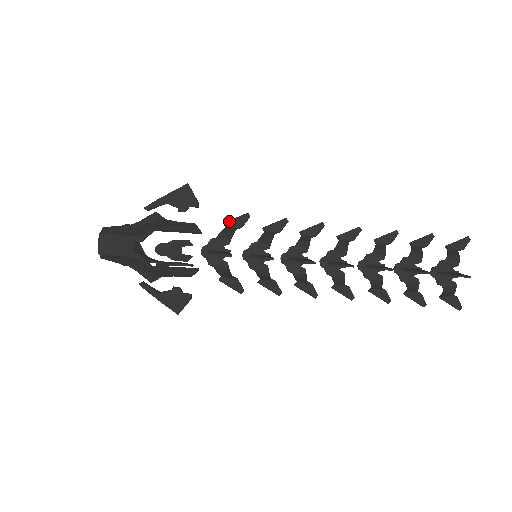
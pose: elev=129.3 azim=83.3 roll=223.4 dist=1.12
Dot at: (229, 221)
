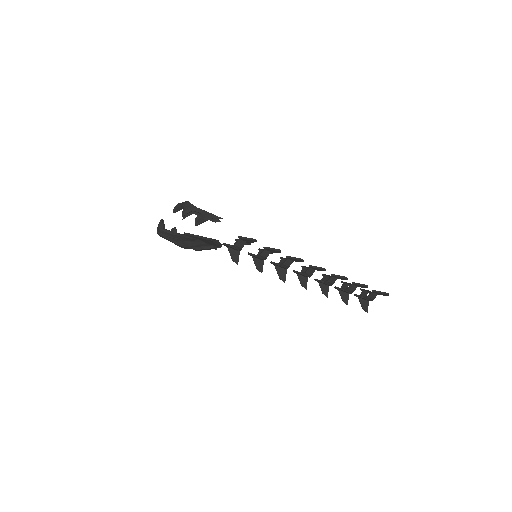
Dot at: (242, 239)
